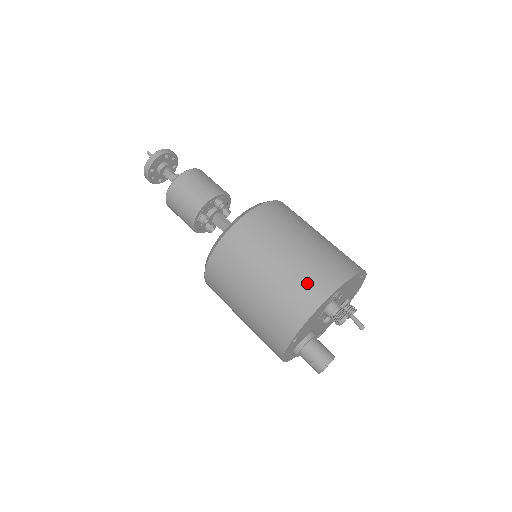
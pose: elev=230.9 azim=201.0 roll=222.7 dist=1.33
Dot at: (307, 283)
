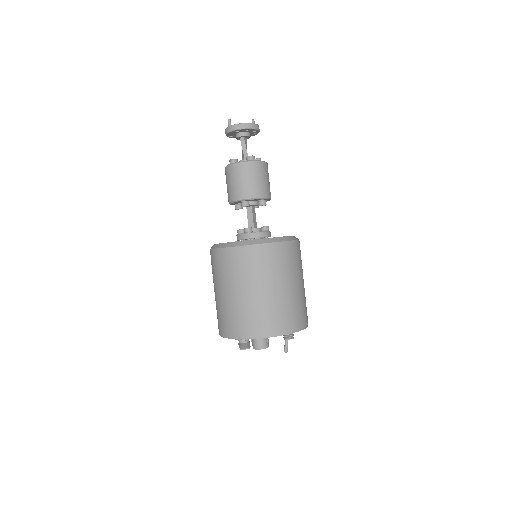
Dot at: (221, 320)
